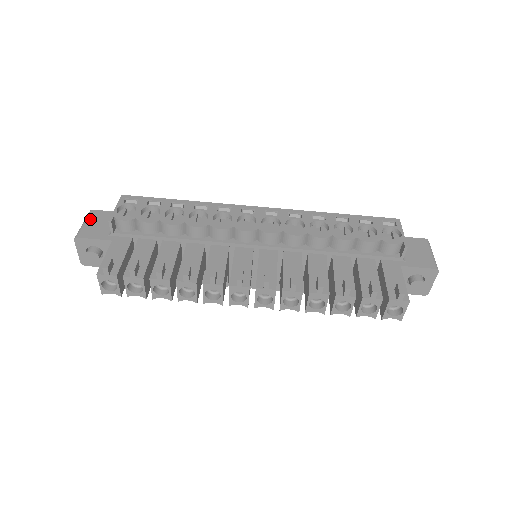
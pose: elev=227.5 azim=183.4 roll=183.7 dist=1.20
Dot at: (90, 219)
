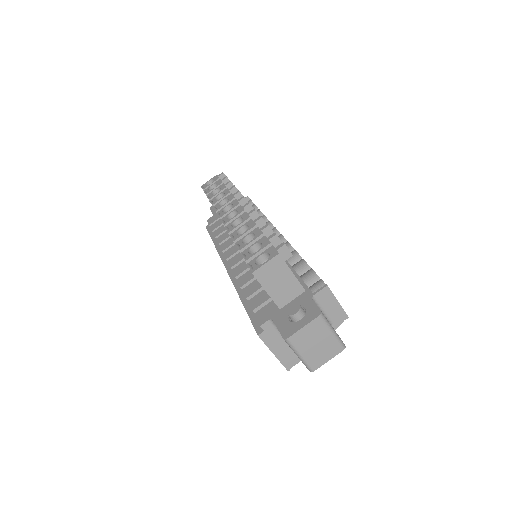
Dot at: occluded
